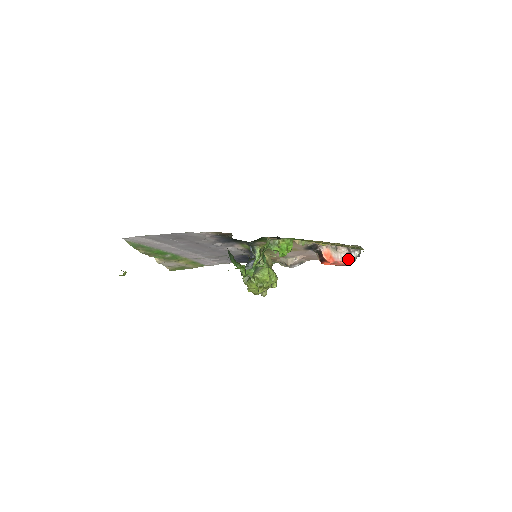
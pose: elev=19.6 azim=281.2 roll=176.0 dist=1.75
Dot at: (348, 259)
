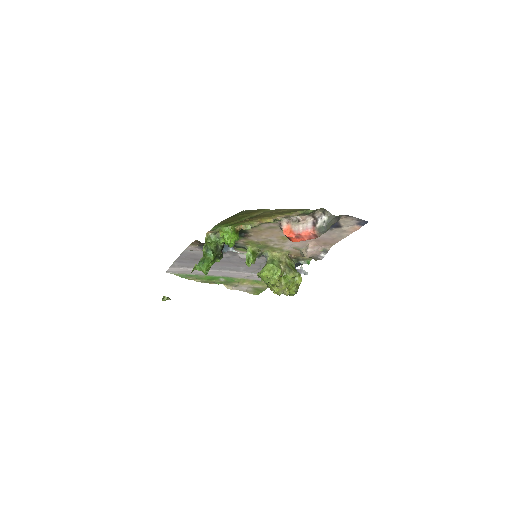
Dot at: (312, 227)
